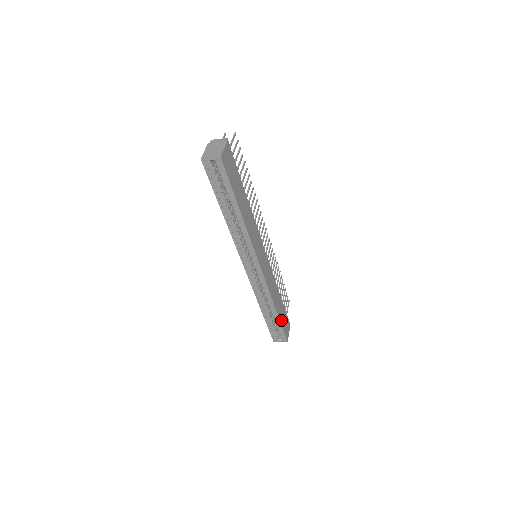
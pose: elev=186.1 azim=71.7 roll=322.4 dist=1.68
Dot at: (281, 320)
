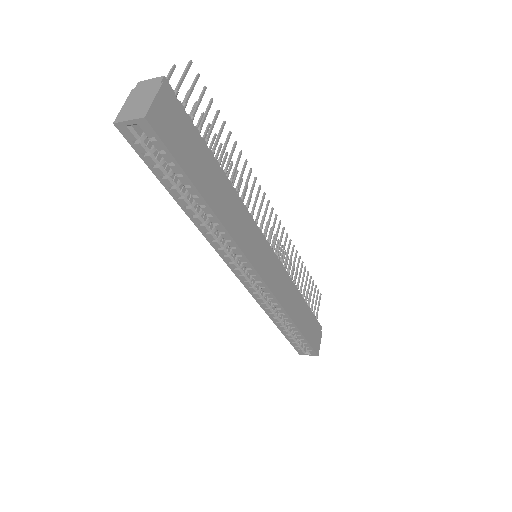
Dot at: (306, 333)
